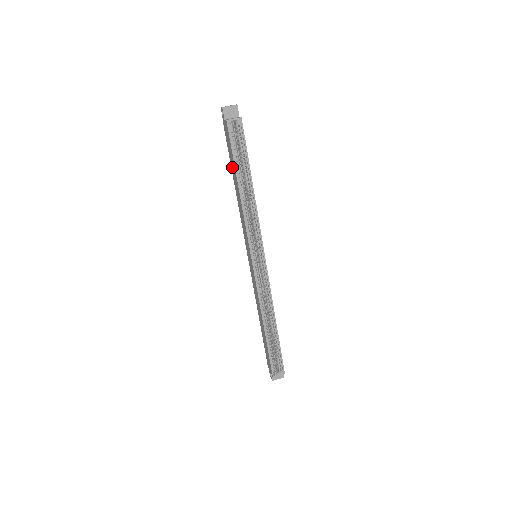
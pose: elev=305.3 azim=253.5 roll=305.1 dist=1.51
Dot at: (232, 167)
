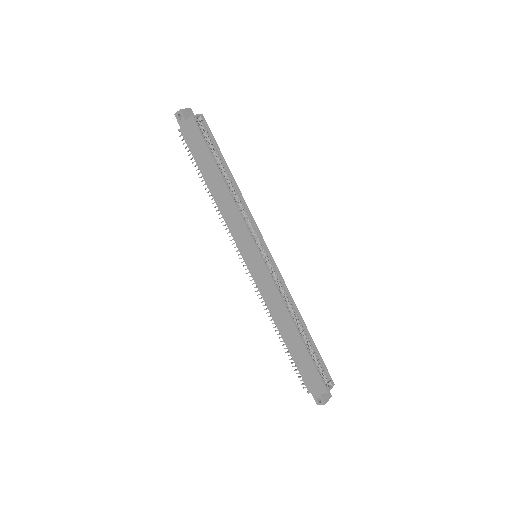
Dot at: (204, 167)
